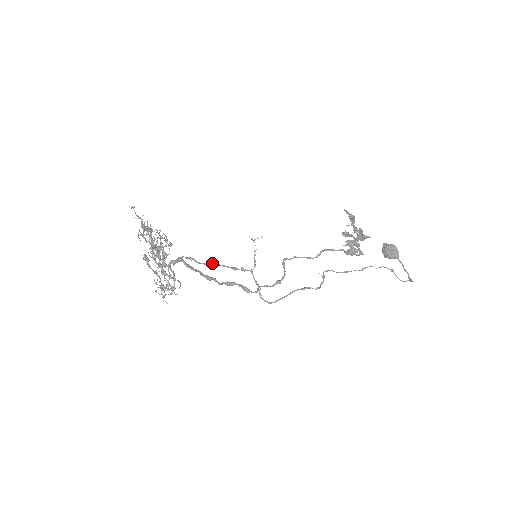
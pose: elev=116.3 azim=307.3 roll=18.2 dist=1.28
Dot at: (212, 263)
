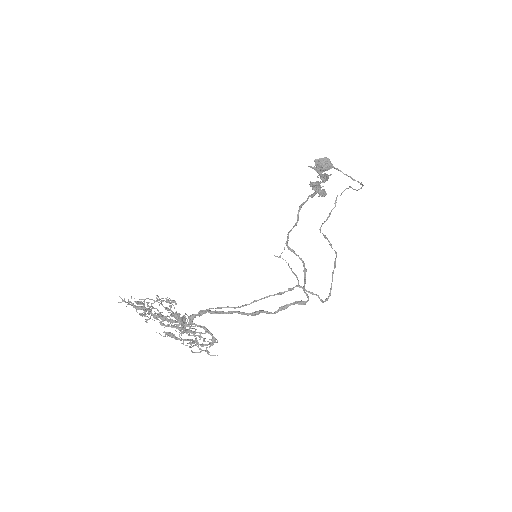
Dot at: (255, 301)
